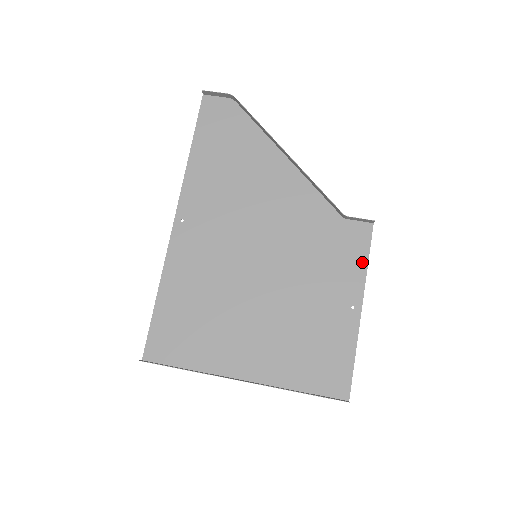
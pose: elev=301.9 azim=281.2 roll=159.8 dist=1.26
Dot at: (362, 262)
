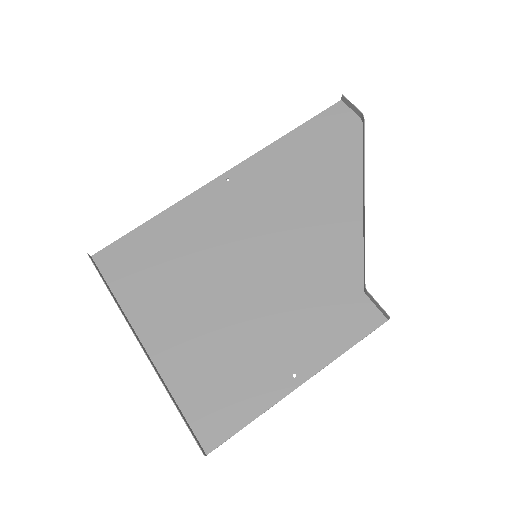
Dot at: (343, 344)
